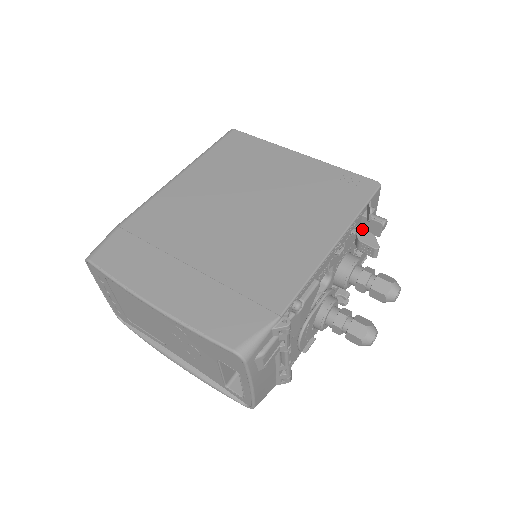
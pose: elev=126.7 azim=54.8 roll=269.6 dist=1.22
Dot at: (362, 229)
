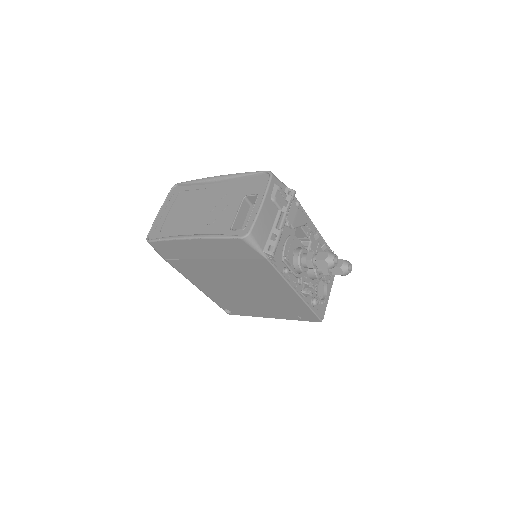
Dot at: occluded
